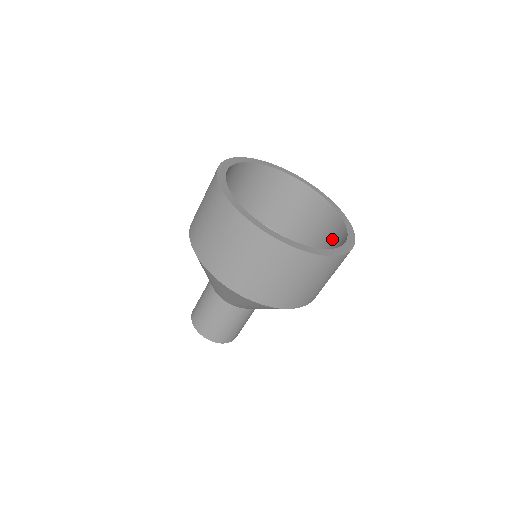
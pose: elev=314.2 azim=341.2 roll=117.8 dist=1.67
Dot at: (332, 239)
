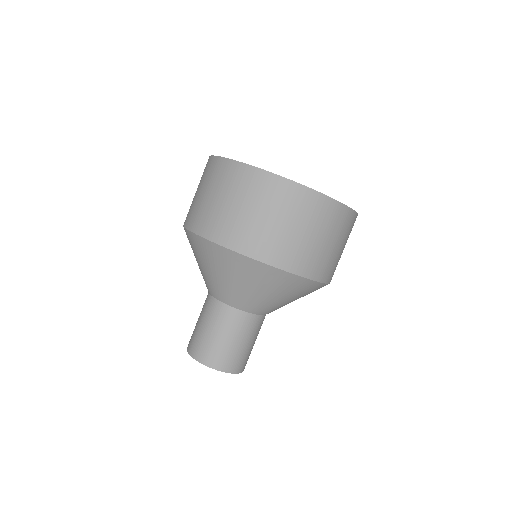
Dot at: occluded
